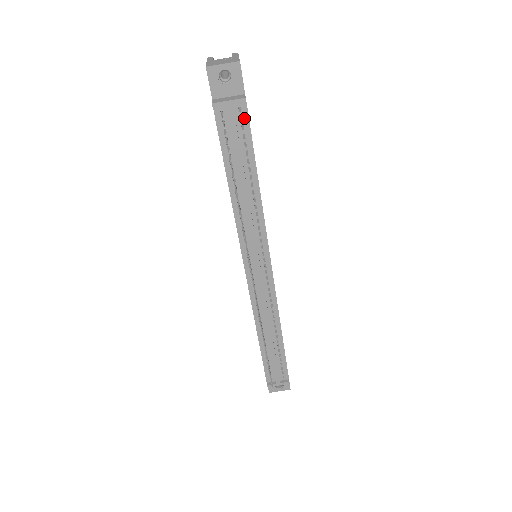
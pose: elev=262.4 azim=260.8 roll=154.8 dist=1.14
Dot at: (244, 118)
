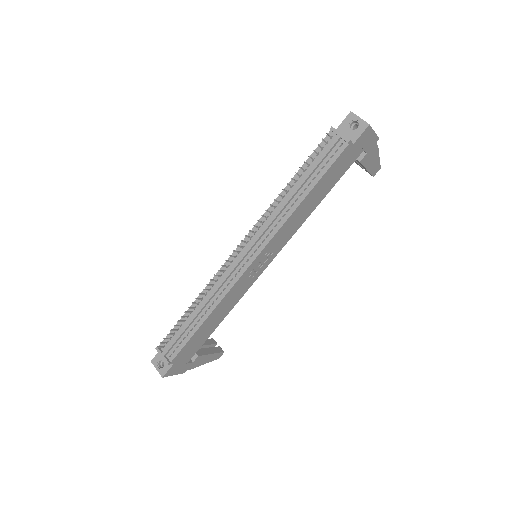
Dot at: (338, 152)
